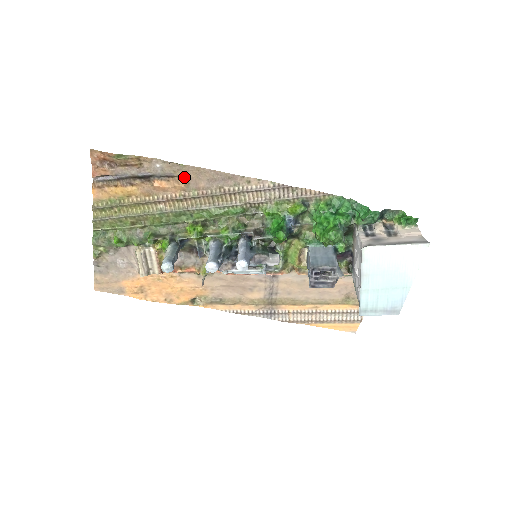
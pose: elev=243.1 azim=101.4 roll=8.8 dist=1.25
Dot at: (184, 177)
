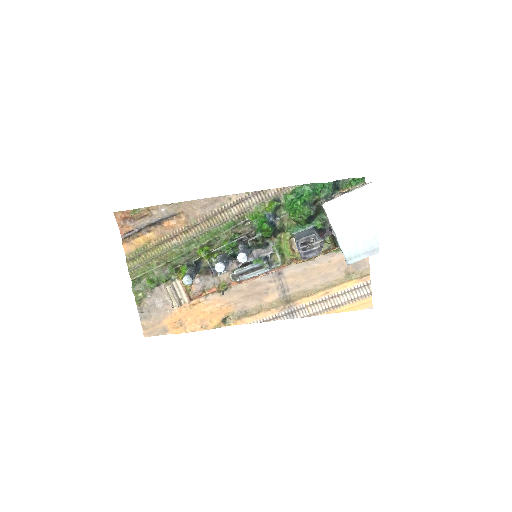
Dot at: (183, 212)
